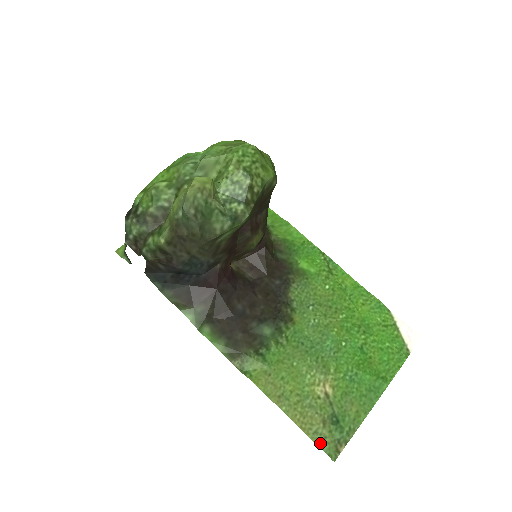
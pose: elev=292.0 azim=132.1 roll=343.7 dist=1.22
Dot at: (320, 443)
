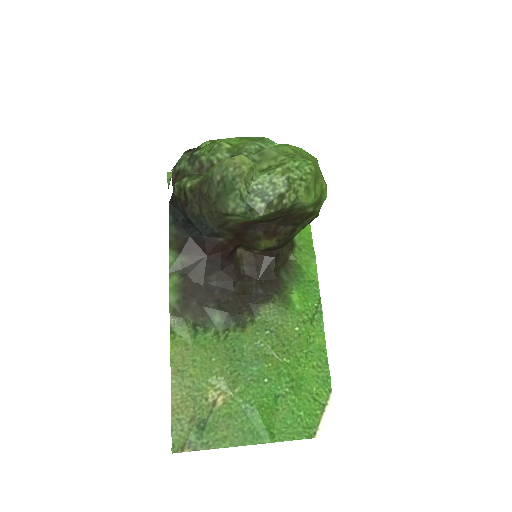
Dot at: (175, 430)
